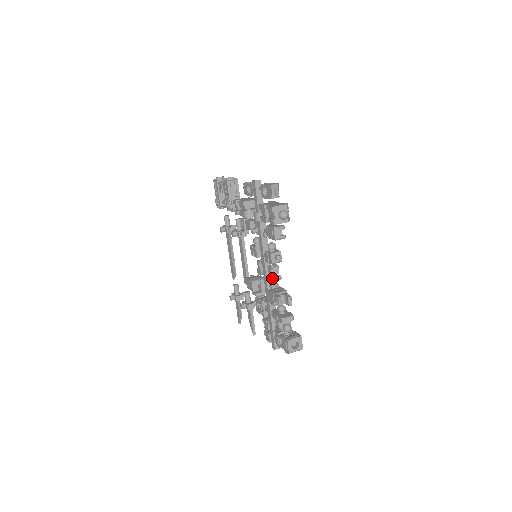
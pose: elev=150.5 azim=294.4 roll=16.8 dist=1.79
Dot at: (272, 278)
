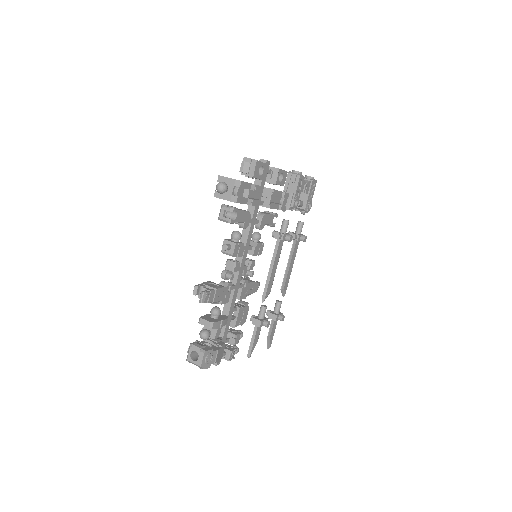
Dot at: (224, 272)
